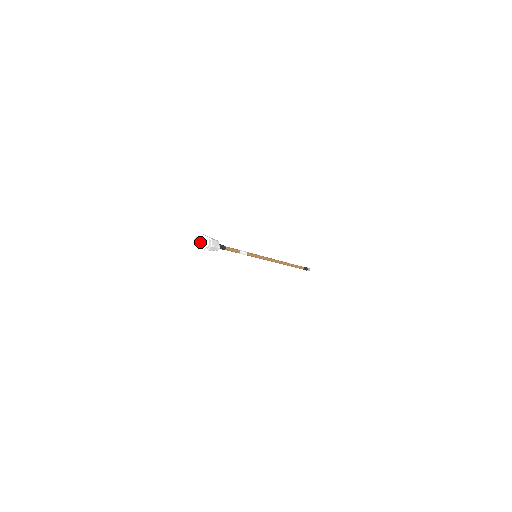
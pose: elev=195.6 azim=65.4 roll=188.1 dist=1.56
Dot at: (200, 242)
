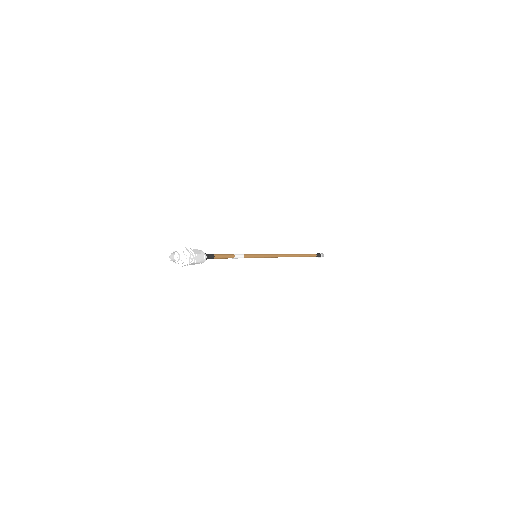
Dot at: (177, 255)
